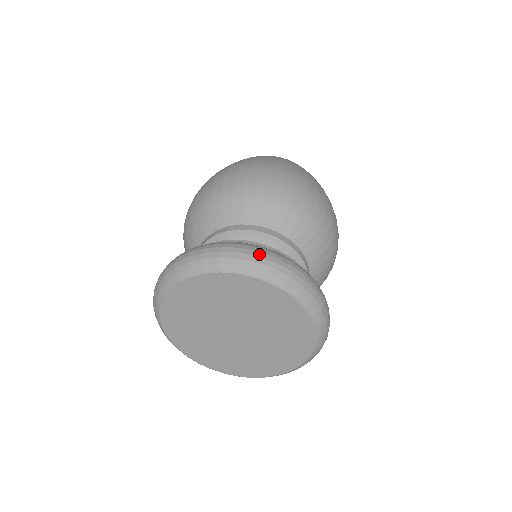
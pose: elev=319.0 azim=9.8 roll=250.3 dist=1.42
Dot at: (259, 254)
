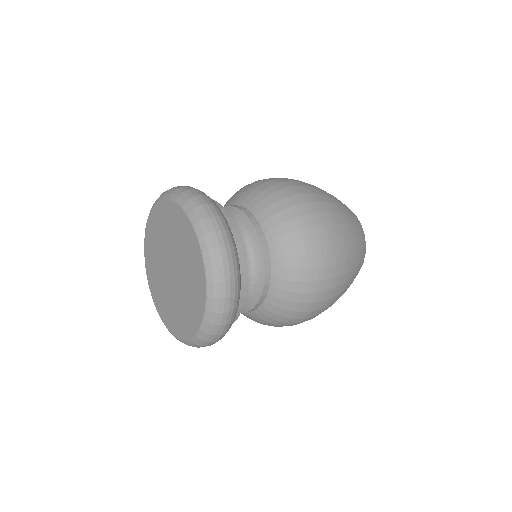
Dot at: (177, 186)
